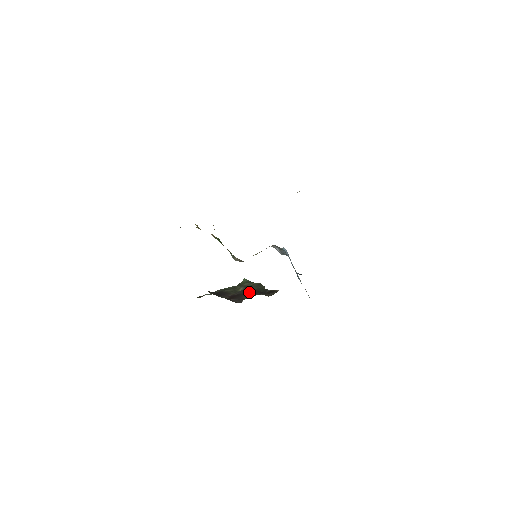
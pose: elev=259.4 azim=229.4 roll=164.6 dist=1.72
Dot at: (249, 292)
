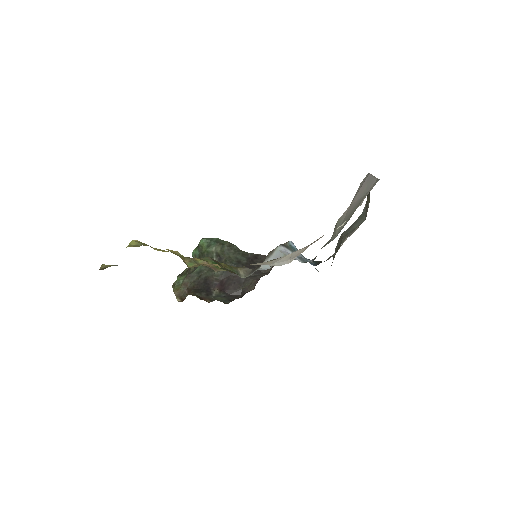
Dot at: occluded
